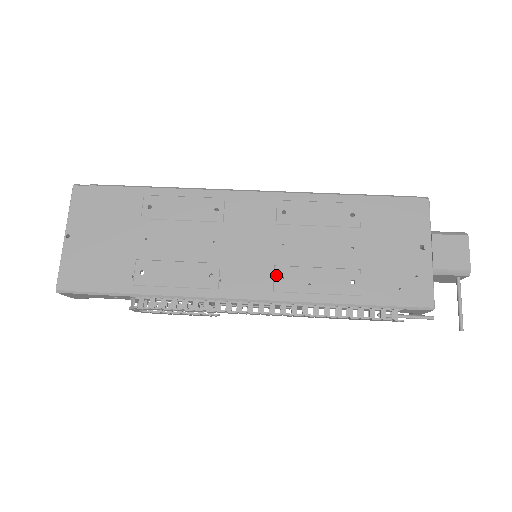
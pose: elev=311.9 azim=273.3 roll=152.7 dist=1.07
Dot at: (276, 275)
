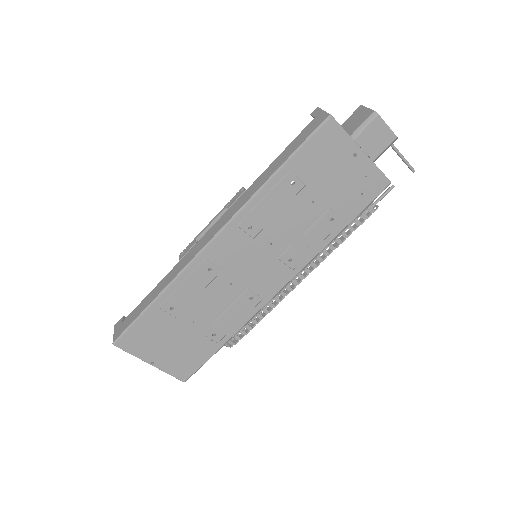
Dot at: (285, 262)
